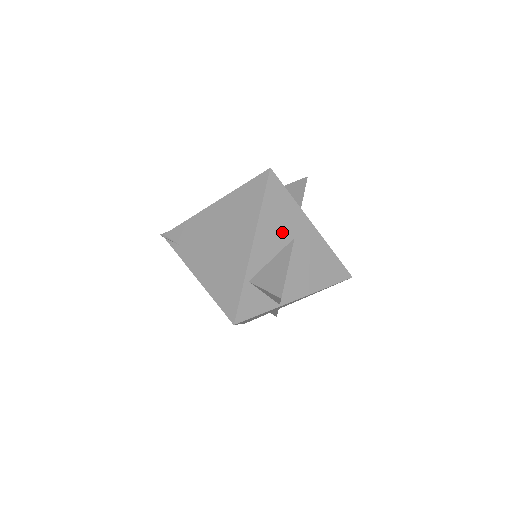
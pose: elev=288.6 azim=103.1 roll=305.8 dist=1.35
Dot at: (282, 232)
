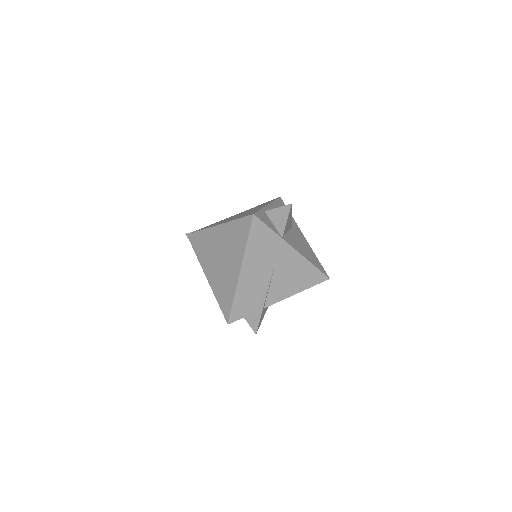
Dot at: occluded
